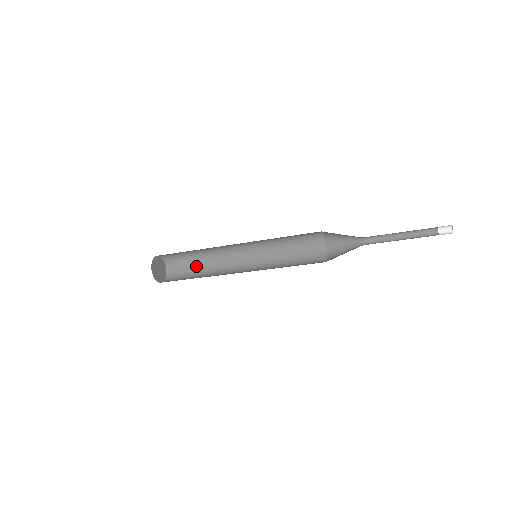
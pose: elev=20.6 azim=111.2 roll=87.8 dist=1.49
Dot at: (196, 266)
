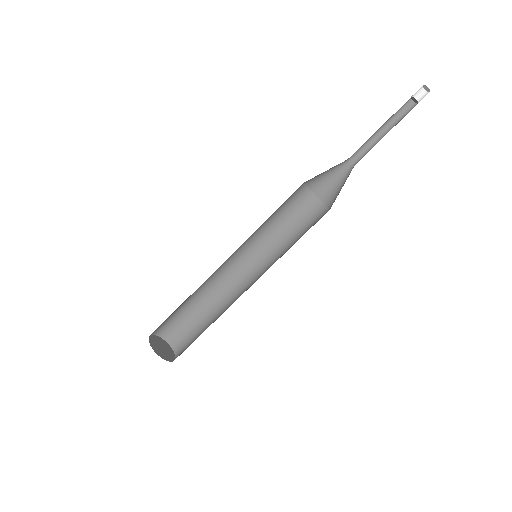
Dot at: occluded
